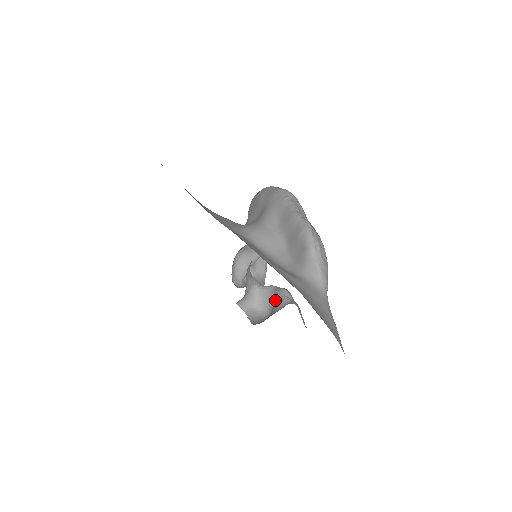
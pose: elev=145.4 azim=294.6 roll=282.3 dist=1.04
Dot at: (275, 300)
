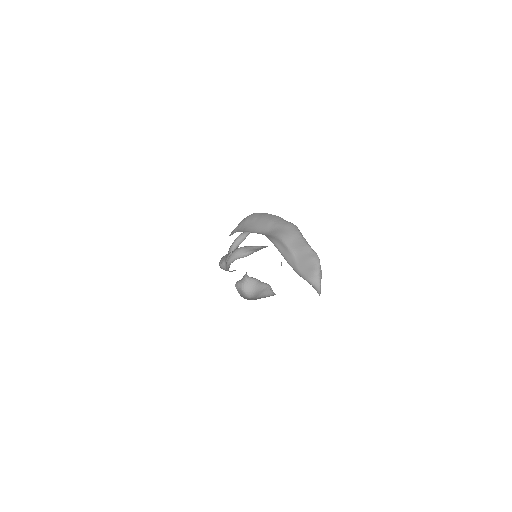
Dot at: (260, 289)
